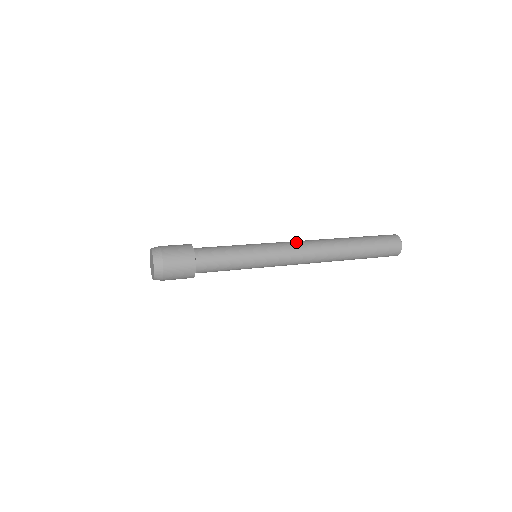
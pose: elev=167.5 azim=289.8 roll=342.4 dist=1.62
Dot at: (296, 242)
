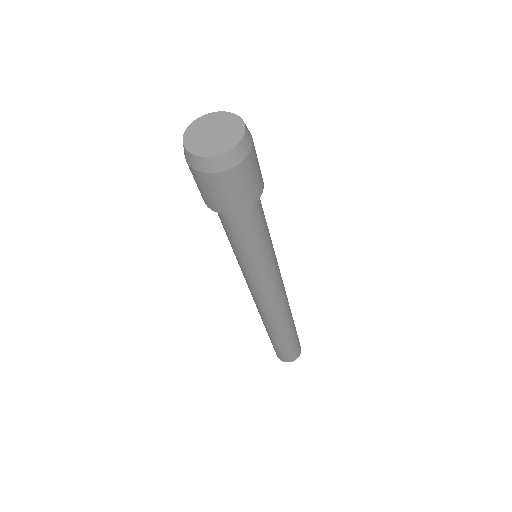
Dot at: occluded
